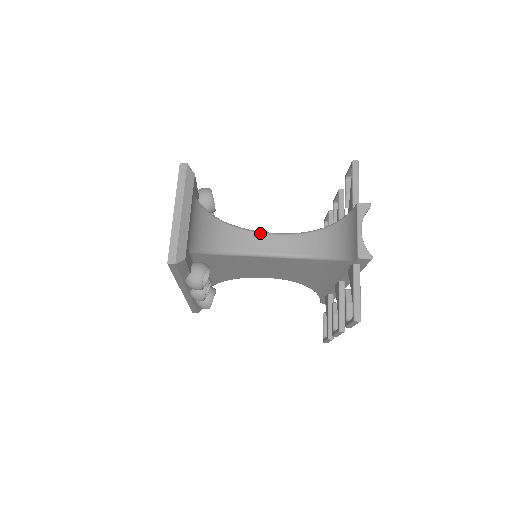
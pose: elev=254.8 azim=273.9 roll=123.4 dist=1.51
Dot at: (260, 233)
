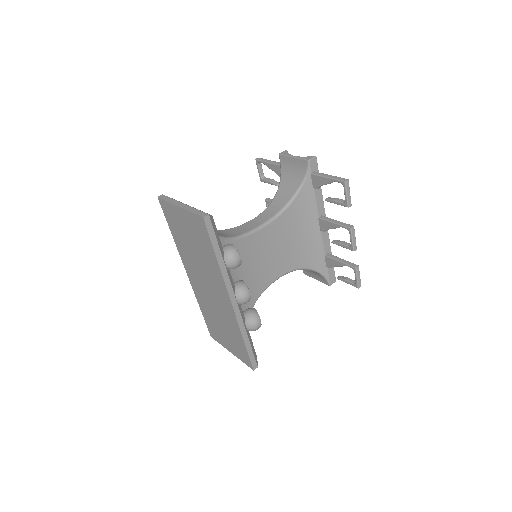
Dot at: (244, 224)
